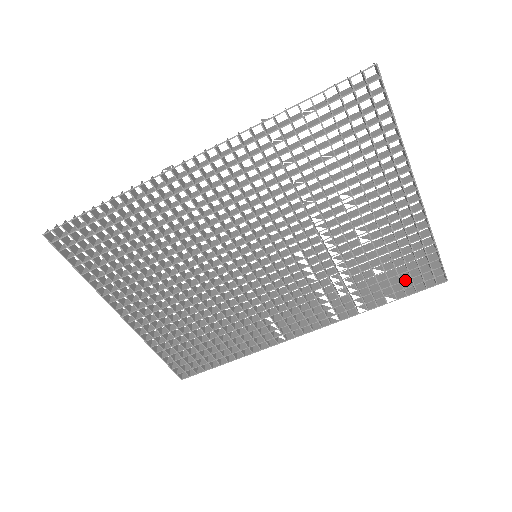
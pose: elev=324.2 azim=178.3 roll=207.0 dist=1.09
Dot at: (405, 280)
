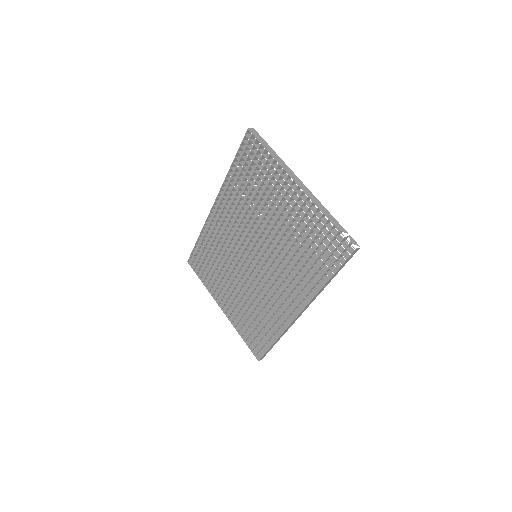
Dot at: (329, 255)
